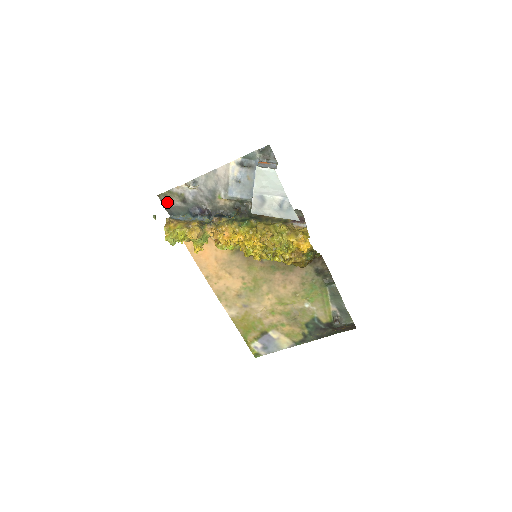
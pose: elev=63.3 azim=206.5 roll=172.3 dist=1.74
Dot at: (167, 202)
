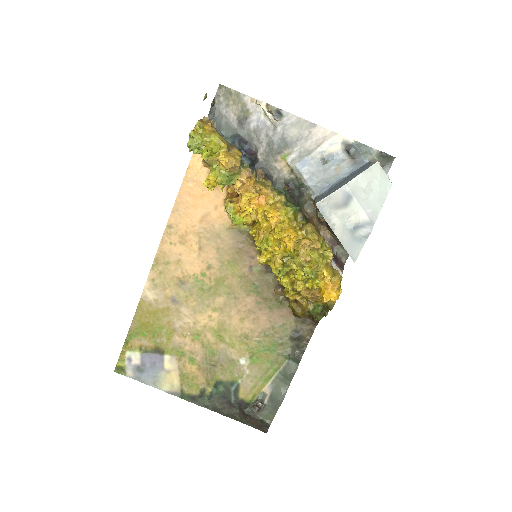
Dot at: (221, 102)
